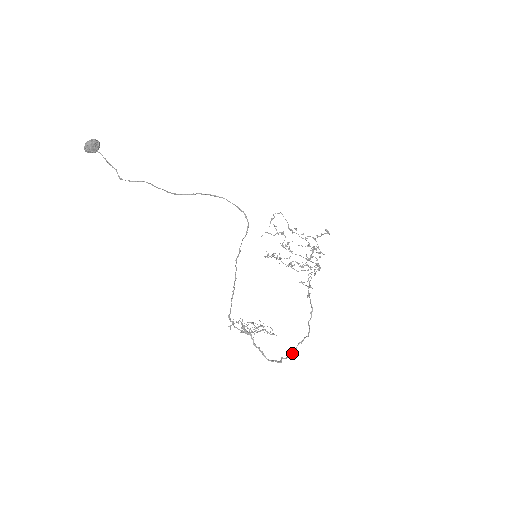
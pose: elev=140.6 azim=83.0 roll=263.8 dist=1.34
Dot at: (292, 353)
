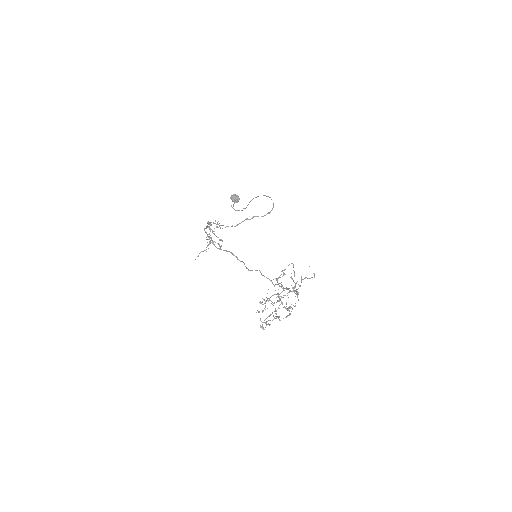
Dot at: (220, 249)
